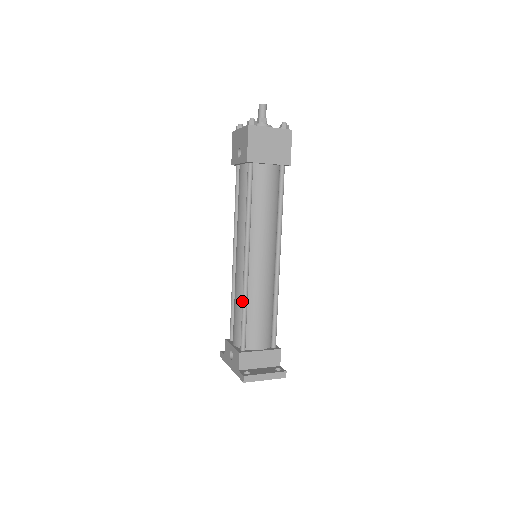
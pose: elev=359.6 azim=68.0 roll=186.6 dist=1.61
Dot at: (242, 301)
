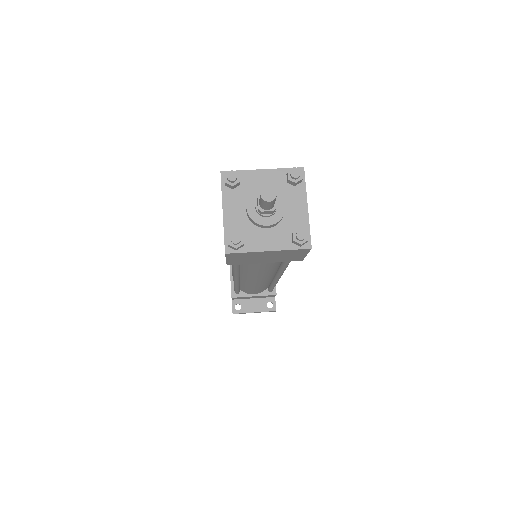
Dot at: occluded
